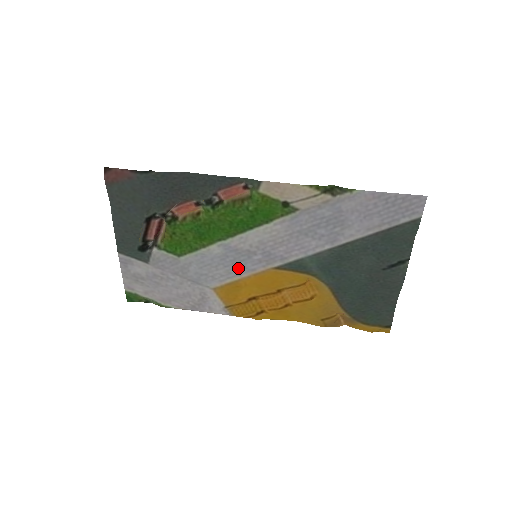
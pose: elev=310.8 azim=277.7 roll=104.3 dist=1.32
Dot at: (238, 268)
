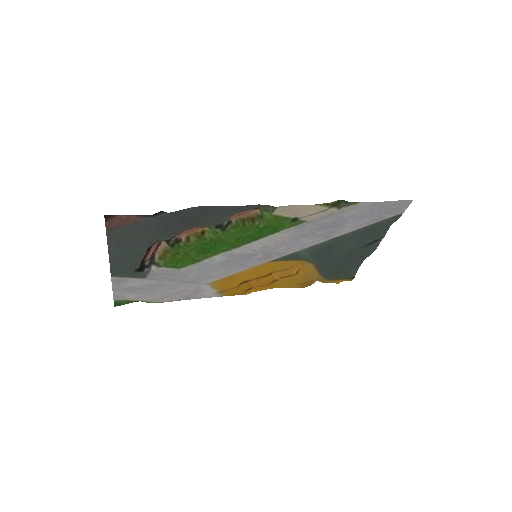
Dot at: (237, 267)
